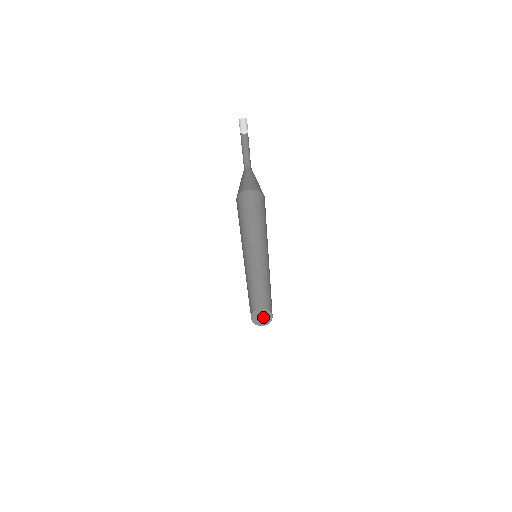
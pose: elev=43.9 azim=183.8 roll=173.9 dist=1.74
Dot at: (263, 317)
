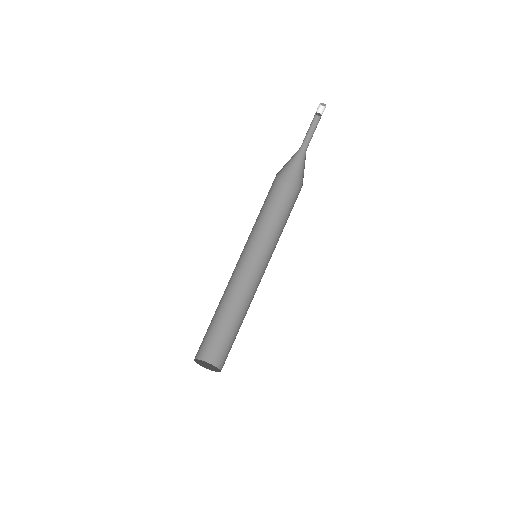
Dot at: (209, 366)
